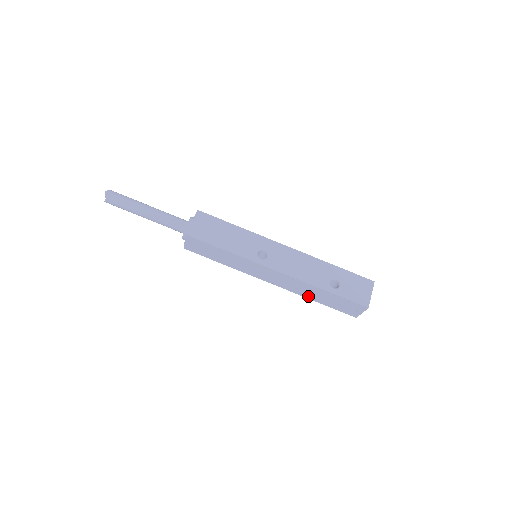
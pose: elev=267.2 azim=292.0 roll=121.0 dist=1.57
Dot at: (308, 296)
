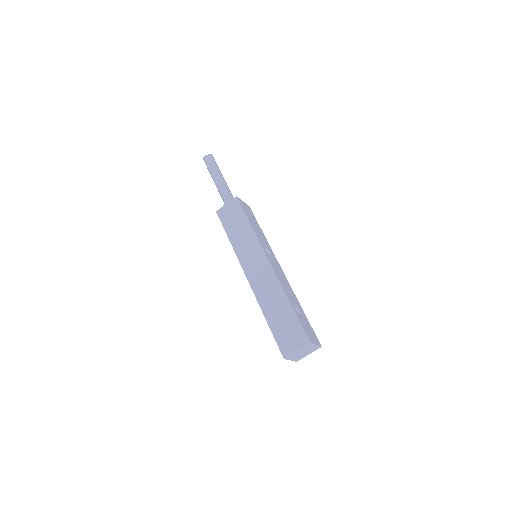
Dot at: (265, 307)
